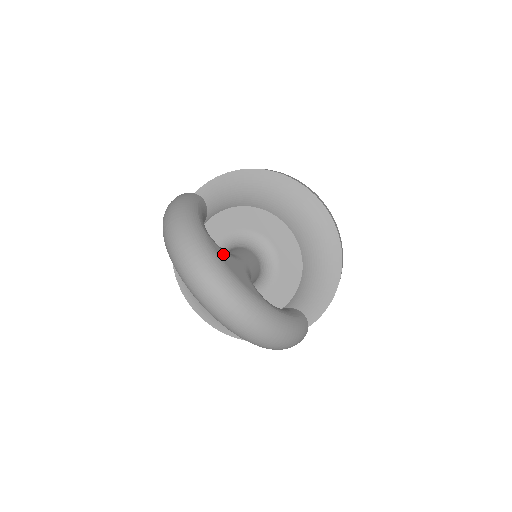
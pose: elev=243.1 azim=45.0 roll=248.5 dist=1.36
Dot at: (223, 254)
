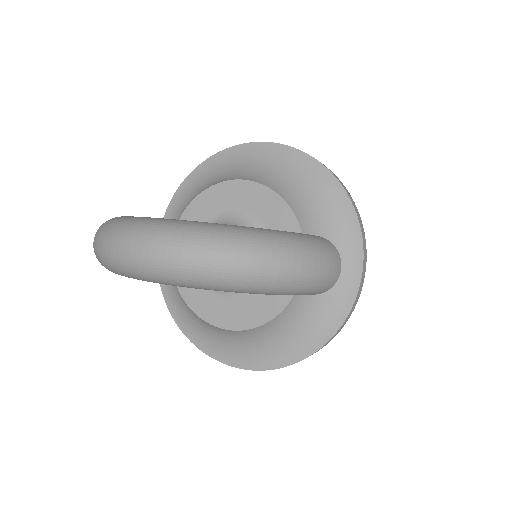
Dot at: occluded
